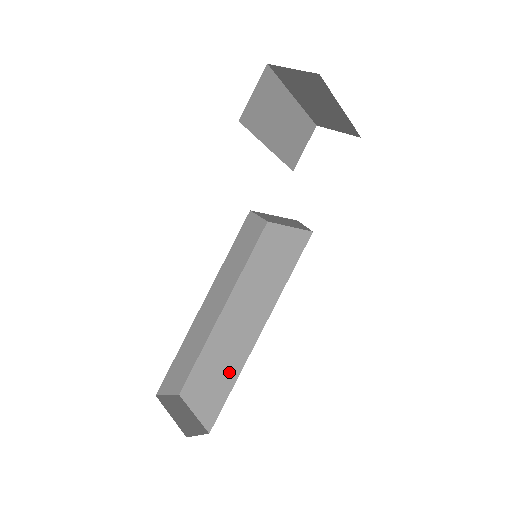
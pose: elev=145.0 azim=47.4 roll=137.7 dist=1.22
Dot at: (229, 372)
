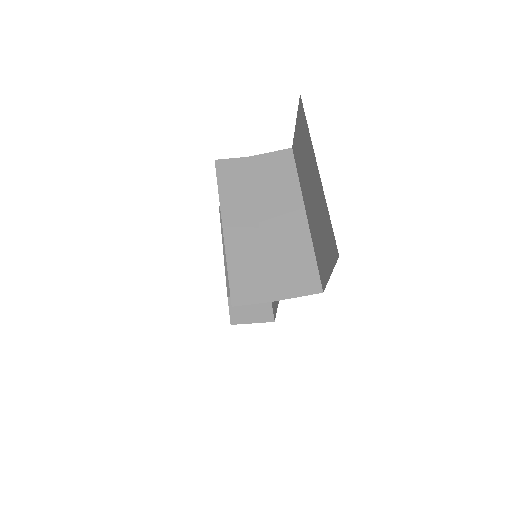
Dot at: occluded
